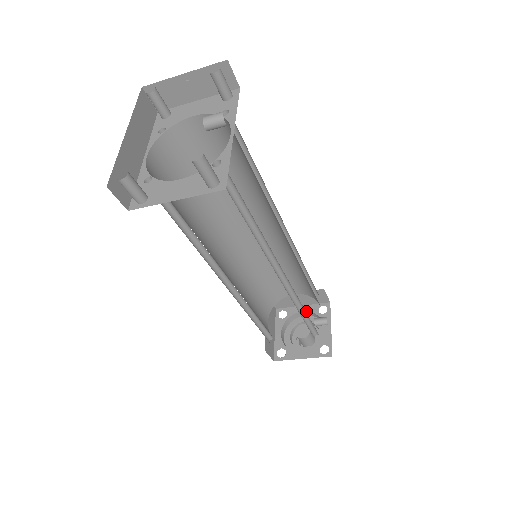
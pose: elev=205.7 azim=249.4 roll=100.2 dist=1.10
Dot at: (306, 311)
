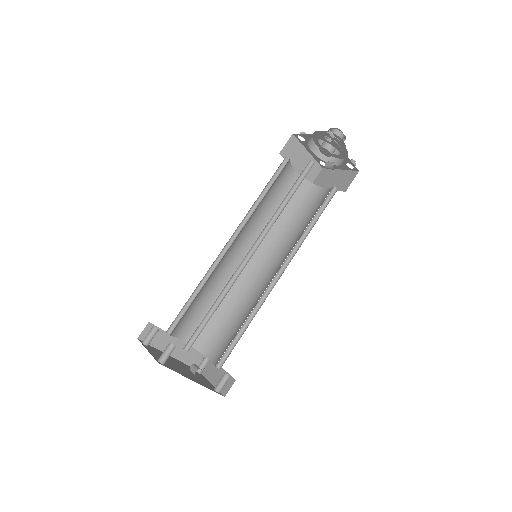
Dot at: occluded
